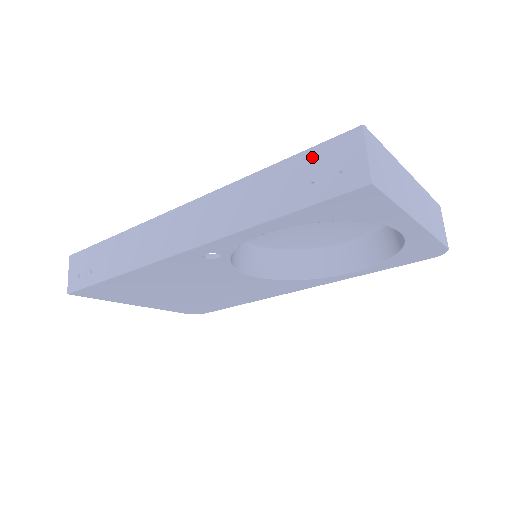
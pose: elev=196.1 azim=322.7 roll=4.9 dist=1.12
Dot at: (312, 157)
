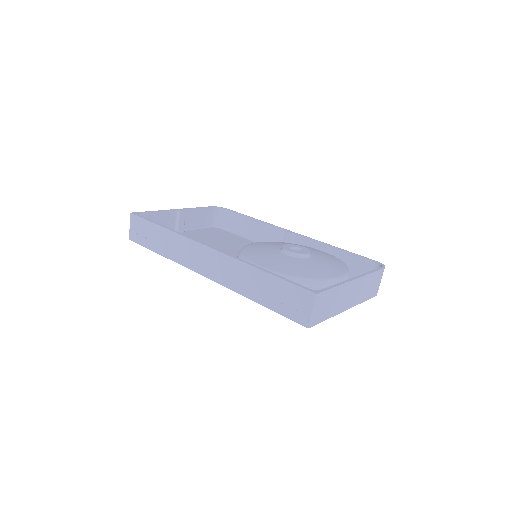
Dot at: (286, 288)
